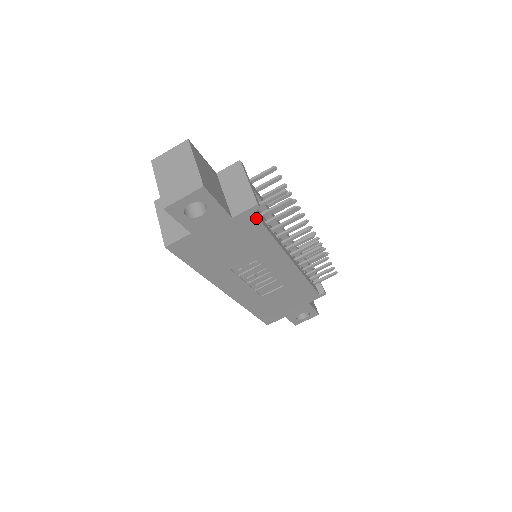
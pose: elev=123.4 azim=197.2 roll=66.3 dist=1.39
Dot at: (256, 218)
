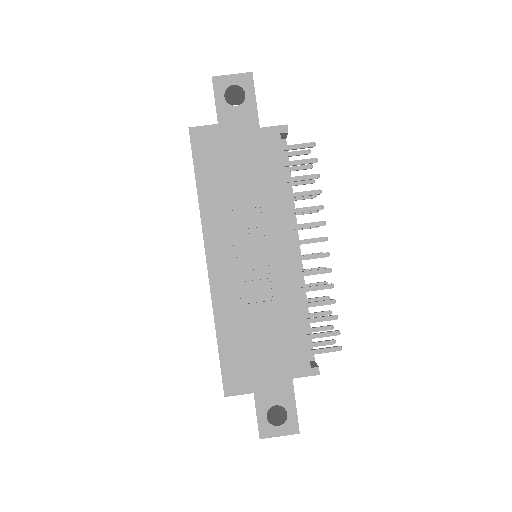
Dot at: (280, 144)
